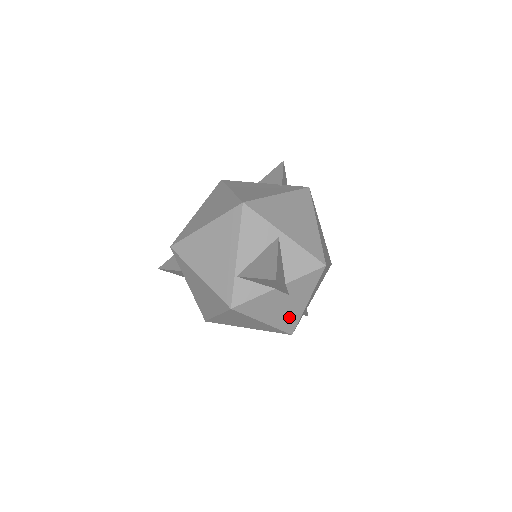
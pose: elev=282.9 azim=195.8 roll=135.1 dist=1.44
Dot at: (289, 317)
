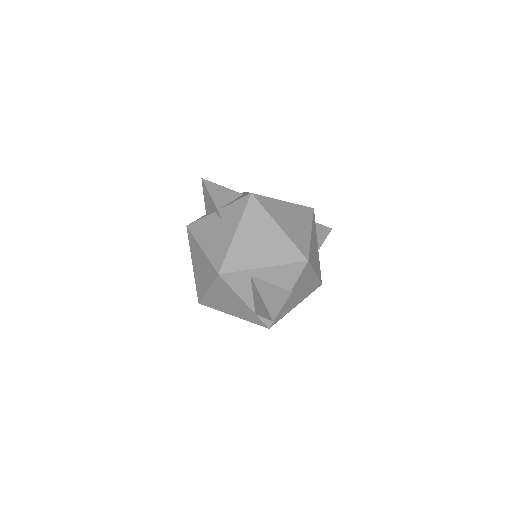
Dot at: (220, 248)
